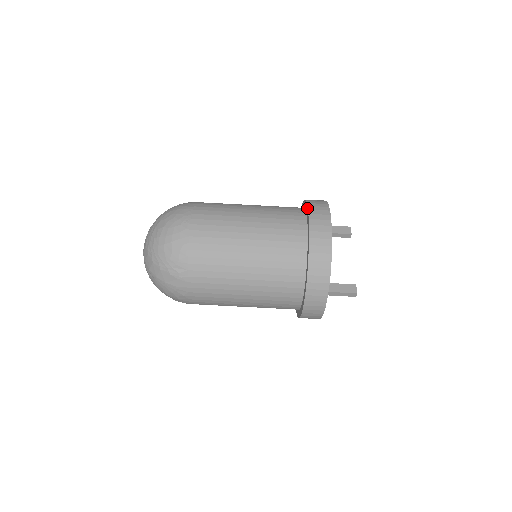
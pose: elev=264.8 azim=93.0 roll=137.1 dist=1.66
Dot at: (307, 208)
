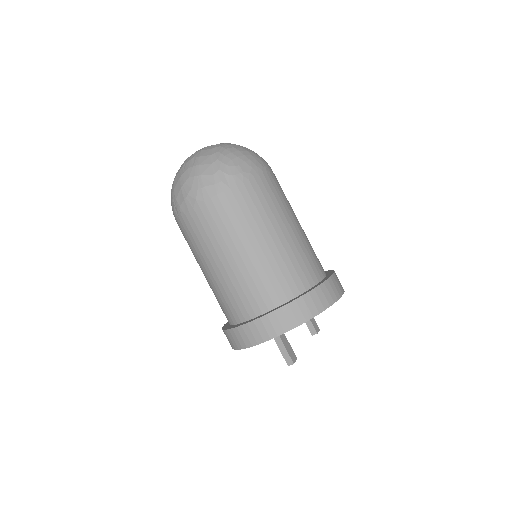
Dot at: (333, 271)
